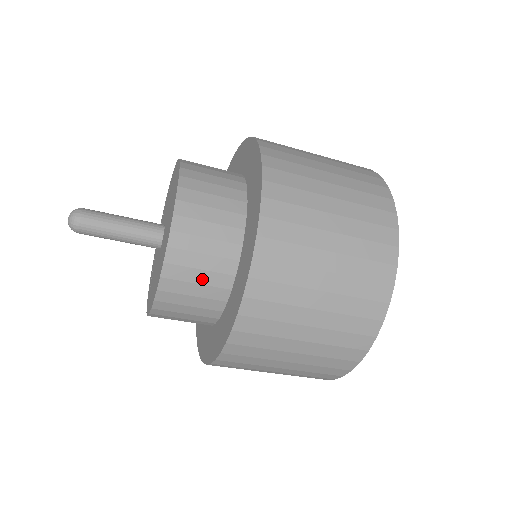
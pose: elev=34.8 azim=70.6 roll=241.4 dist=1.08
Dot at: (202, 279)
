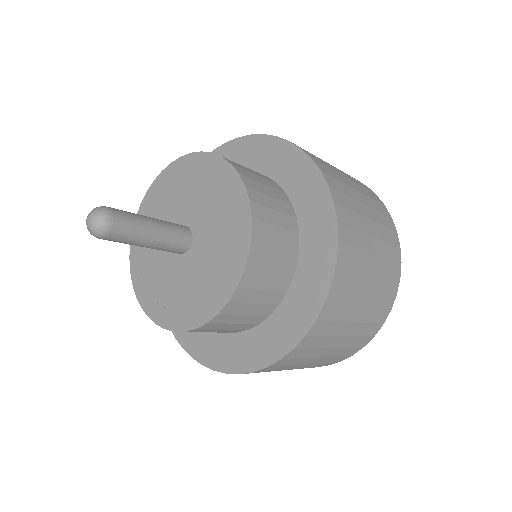
Dot at: (219, 331)
